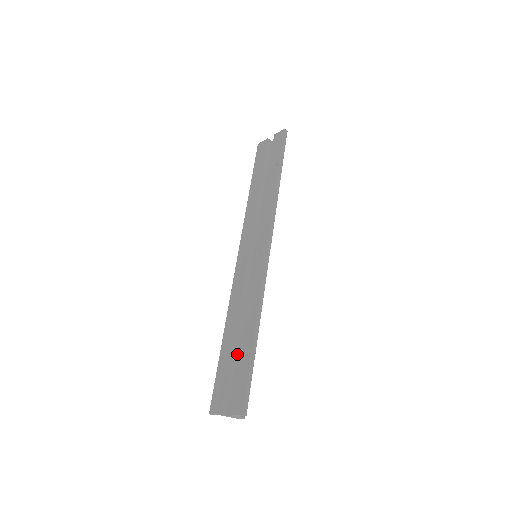
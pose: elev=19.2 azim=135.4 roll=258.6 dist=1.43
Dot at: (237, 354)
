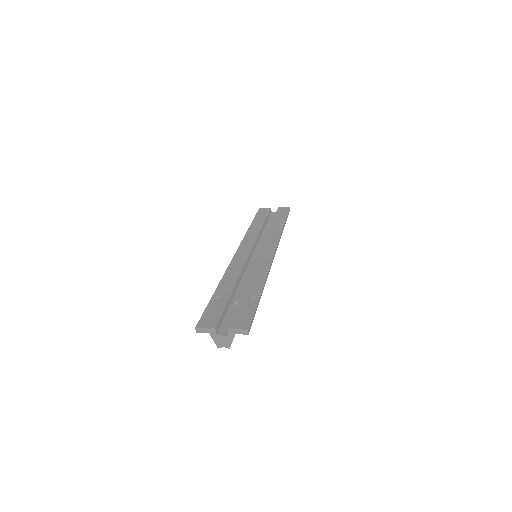
Dot at: (232, 301)
